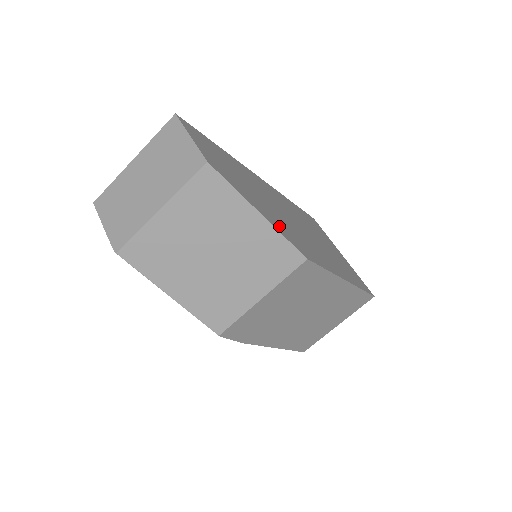
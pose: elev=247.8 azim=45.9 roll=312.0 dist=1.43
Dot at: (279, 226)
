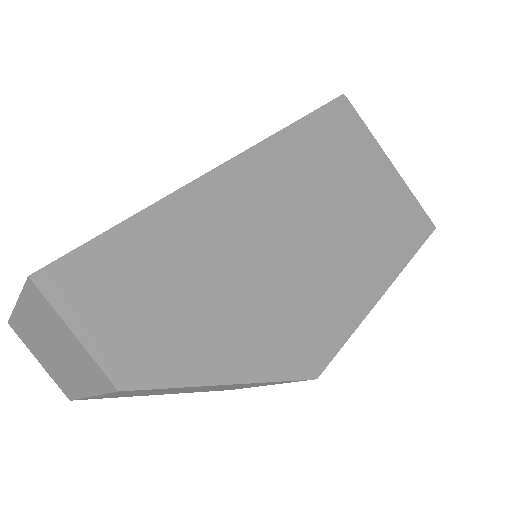
Dot at: (267, 353)
